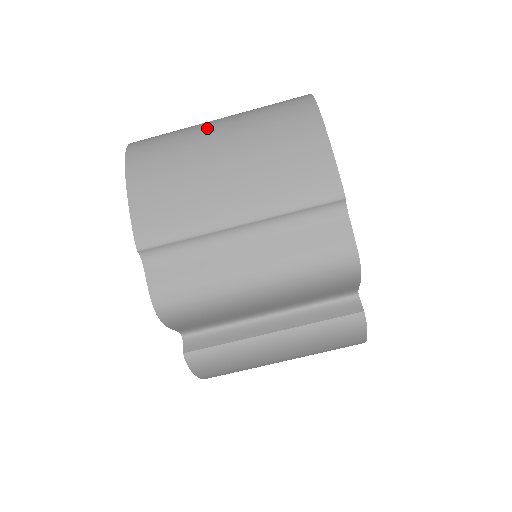
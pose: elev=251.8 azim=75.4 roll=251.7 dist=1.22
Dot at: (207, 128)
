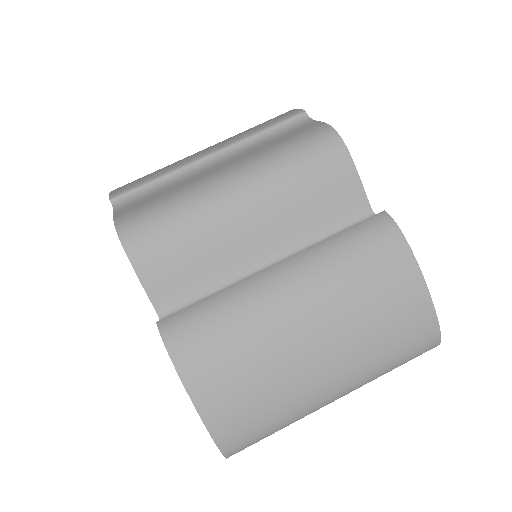
Dot at: occluded
